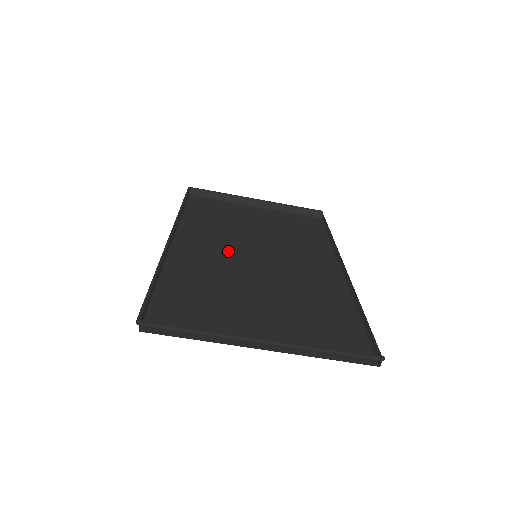
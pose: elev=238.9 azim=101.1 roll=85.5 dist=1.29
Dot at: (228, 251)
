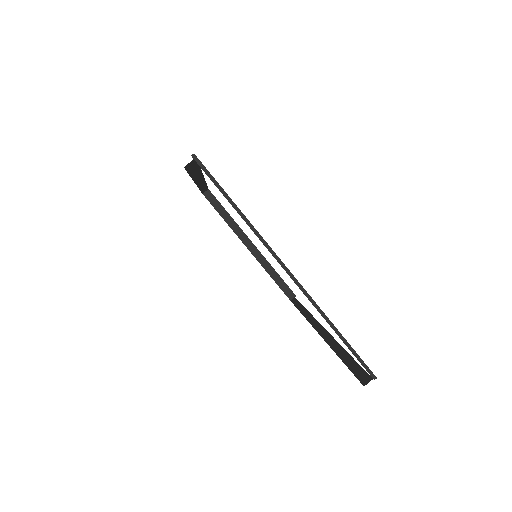
Dot at: occluded
